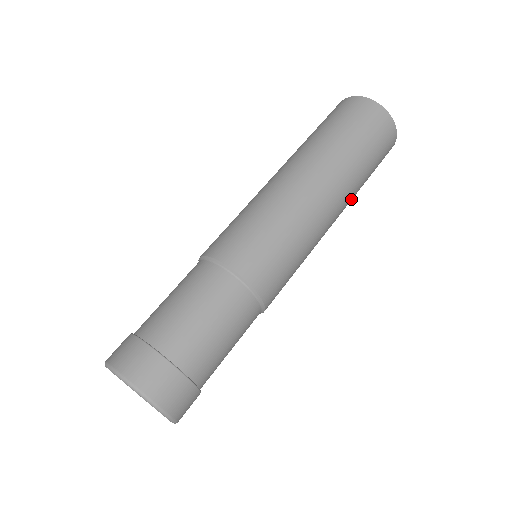
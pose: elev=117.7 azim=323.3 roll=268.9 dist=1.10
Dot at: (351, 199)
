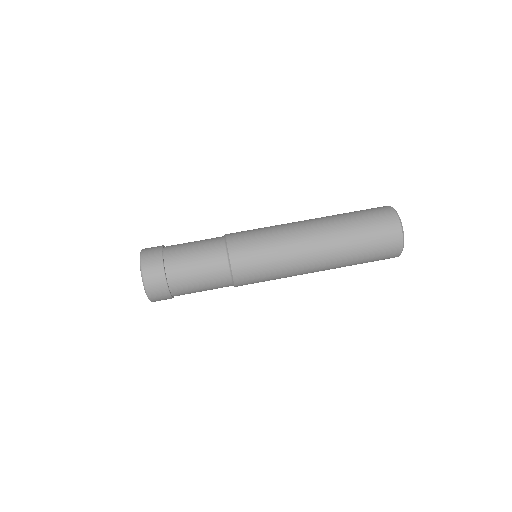
Dot at: occluded
